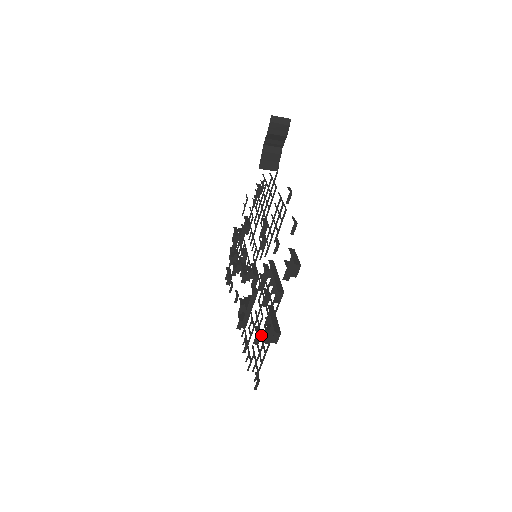
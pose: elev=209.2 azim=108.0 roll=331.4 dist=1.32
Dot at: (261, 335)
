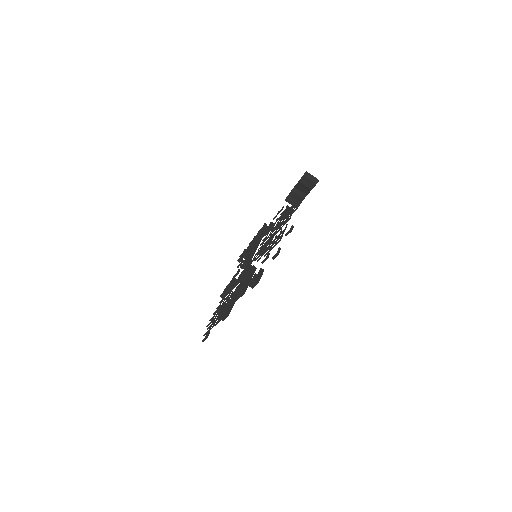
Dot at: (223, 310)
